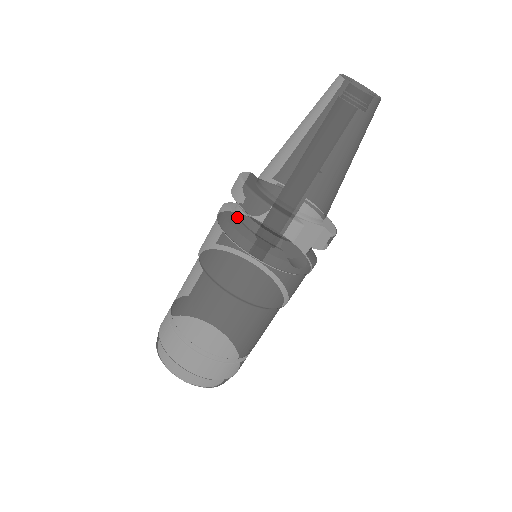
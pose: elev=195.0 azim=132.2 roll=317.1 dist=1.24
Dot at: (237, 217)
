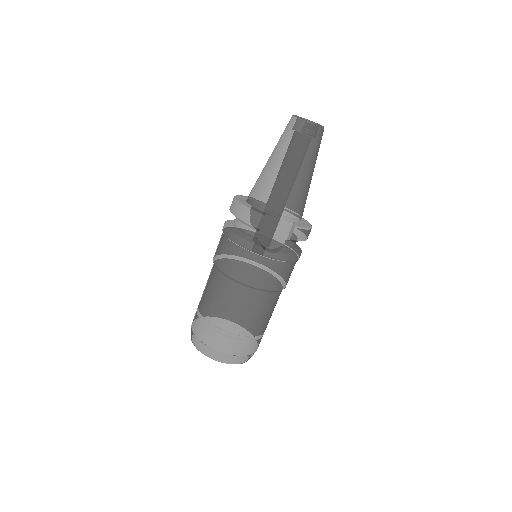
Dot at: (233, 222)
